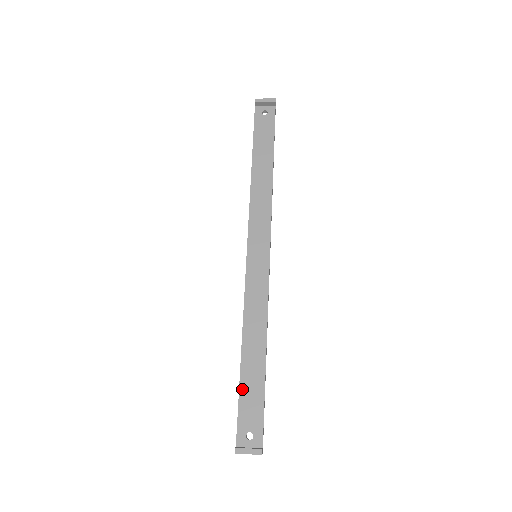
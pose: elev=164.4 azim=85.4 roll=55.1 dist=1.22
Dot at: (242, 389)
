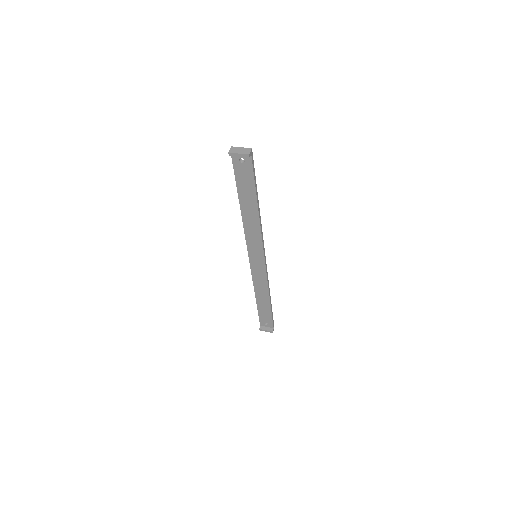
Dot at: (259, 310)
